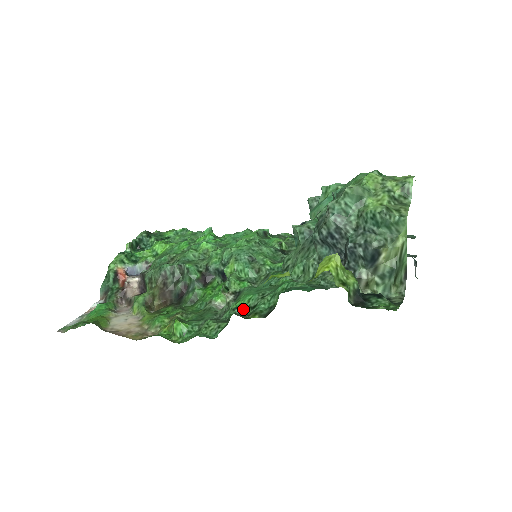
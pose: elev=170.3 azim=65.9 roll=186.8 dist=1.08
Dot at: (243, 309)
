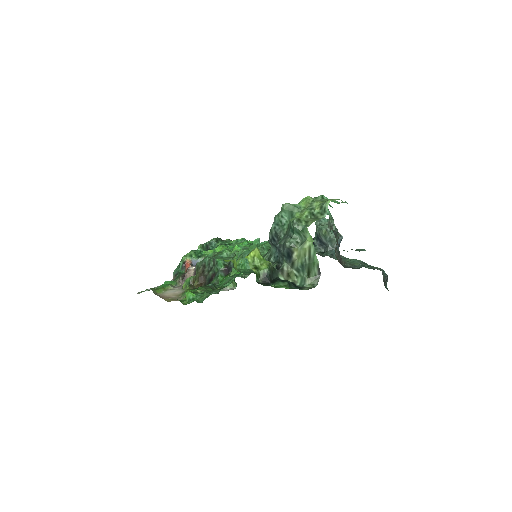
Dot at: occluded
